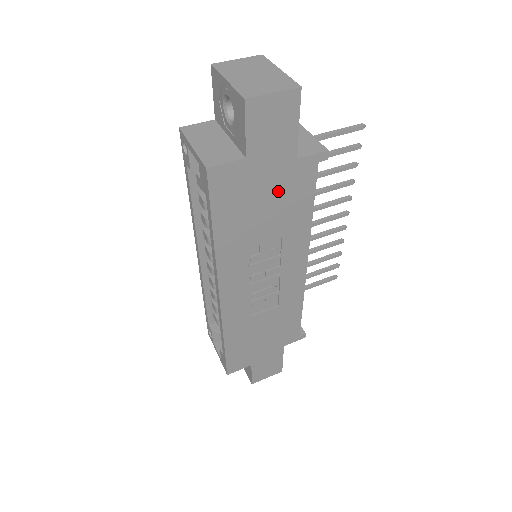
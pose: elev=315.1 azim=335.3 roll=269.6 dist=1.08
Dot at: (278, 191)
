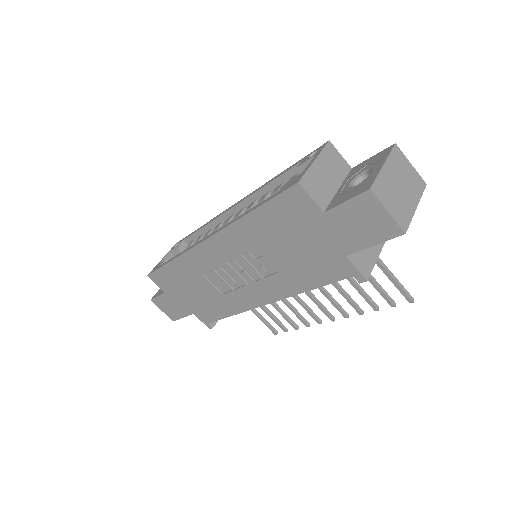
Dot at: (312, 252)
